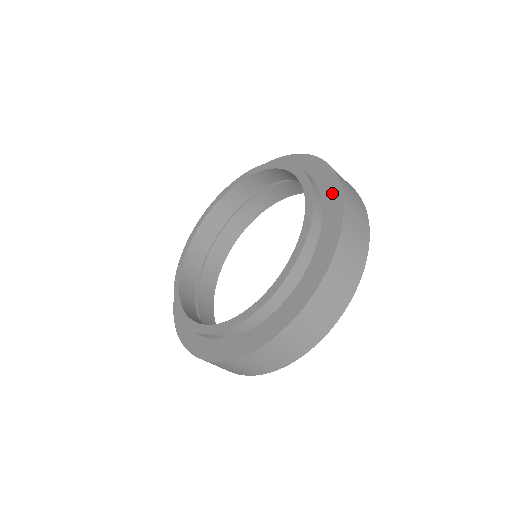
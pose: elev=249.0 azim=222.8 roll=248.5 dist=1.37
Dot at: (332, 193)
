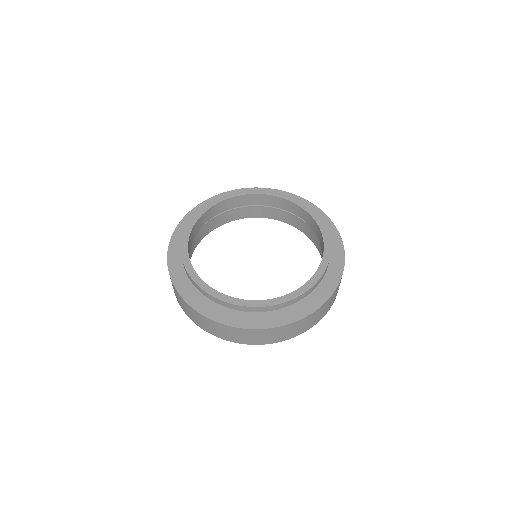
Dot at: (335, 270)
